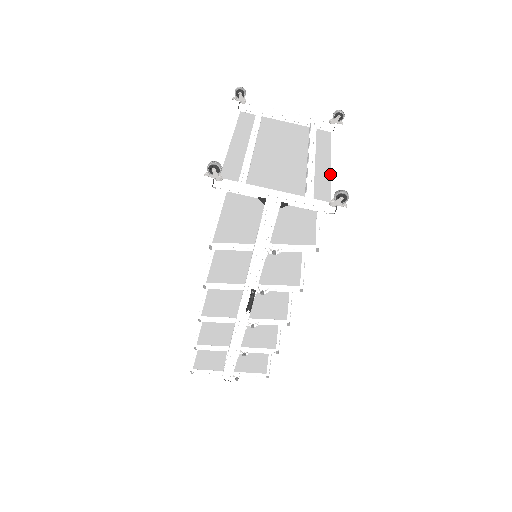
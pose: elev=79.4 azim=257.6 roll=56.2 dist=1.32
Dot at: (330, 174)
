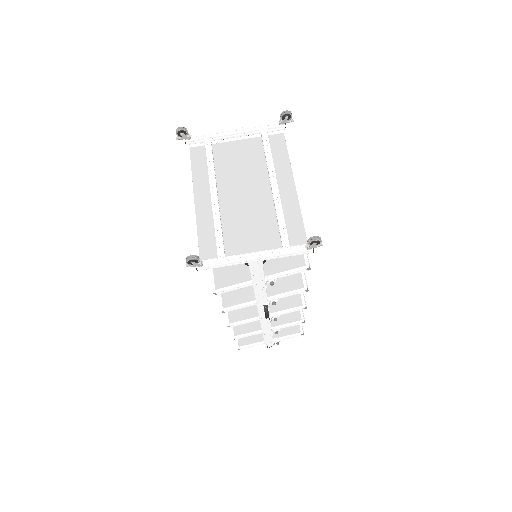
Dot at: (297, 198)
